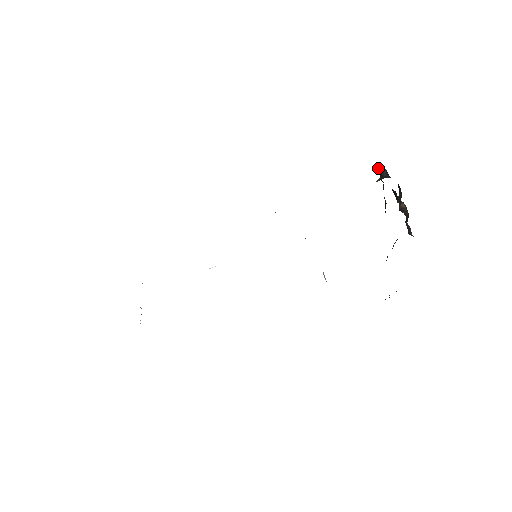
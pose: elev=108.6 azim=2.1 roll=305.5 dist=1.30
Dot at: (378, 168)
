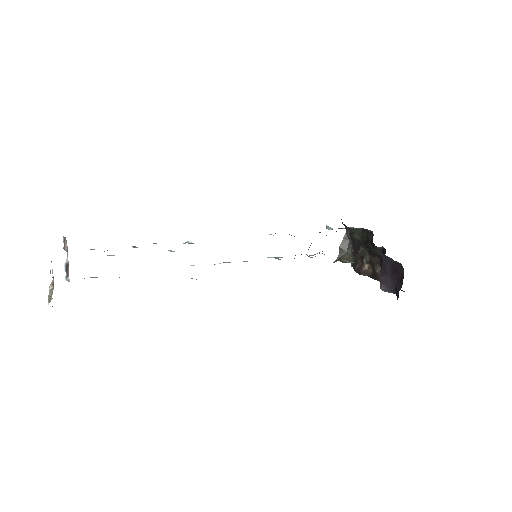
Dot at: (343, 241)
